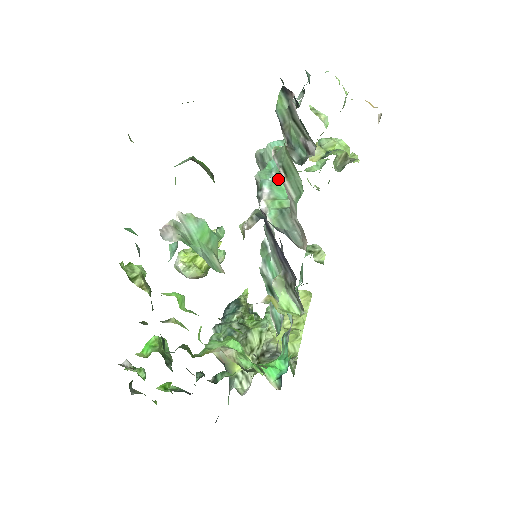
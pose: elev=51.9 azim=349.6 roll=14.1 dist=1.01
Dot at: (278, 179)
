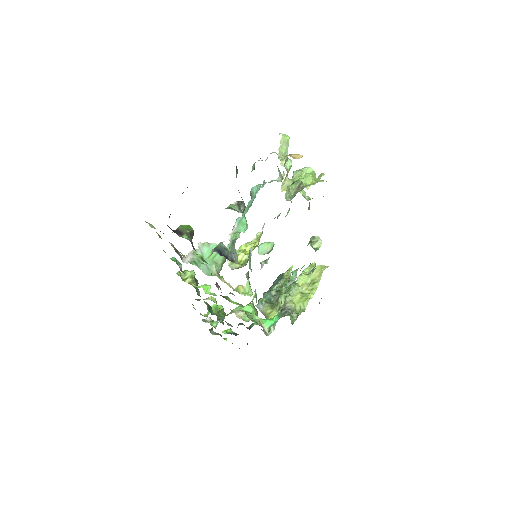
Dot at: (244, 217)
